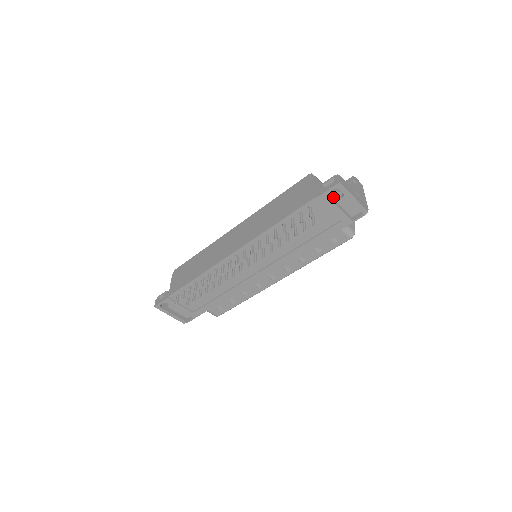
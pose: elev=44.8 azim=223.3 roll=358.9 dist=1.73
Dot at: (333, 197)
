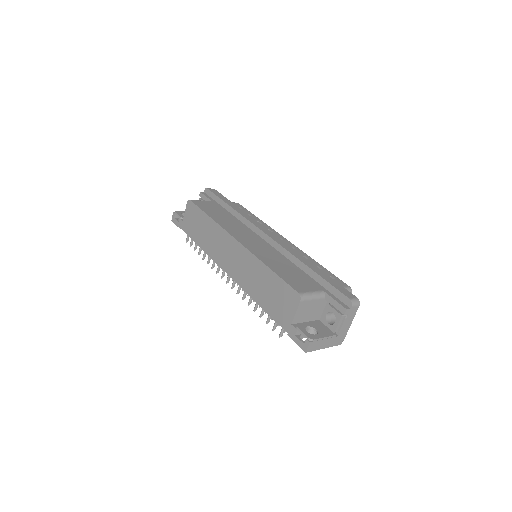
Dot at: (308, 331)
